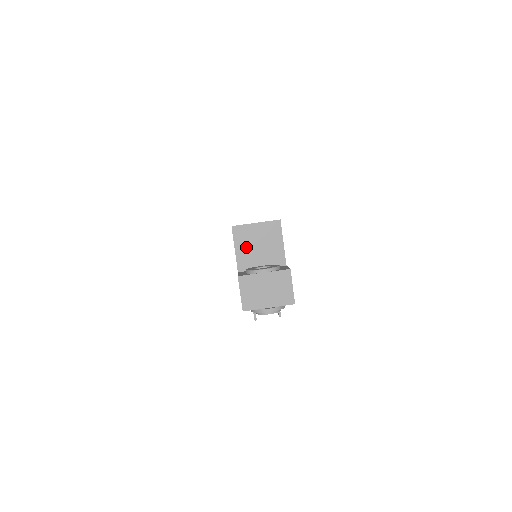
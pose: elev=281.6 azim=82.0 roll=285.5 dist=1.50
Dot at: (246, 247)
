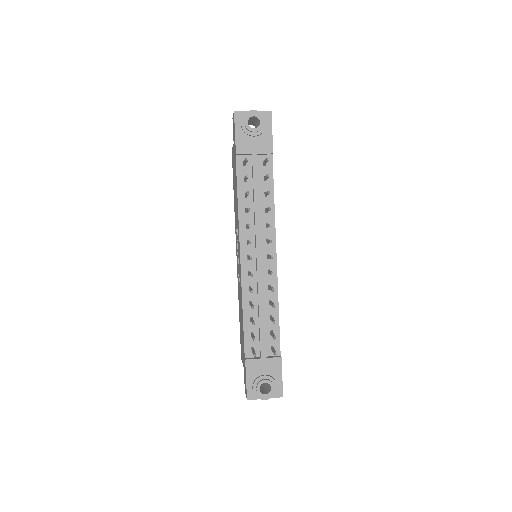
Dot at: occluded
